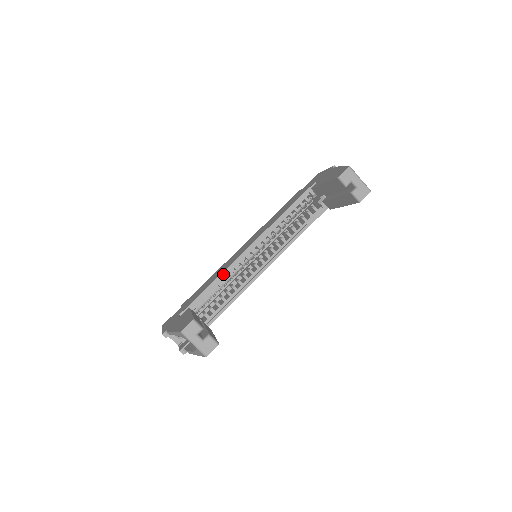
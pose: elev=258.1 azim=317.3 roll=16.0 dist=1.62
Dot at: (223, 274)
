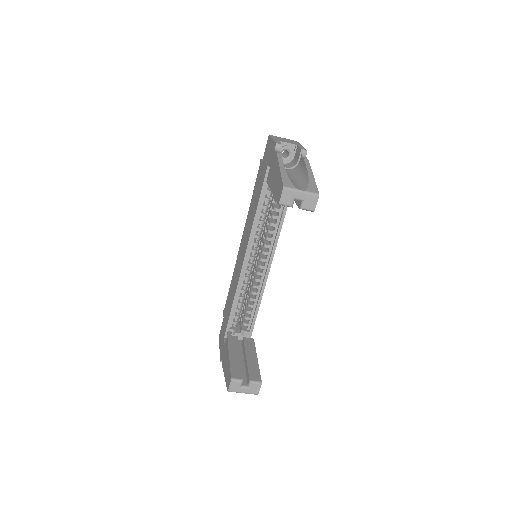
Dot at: (237, 291)
